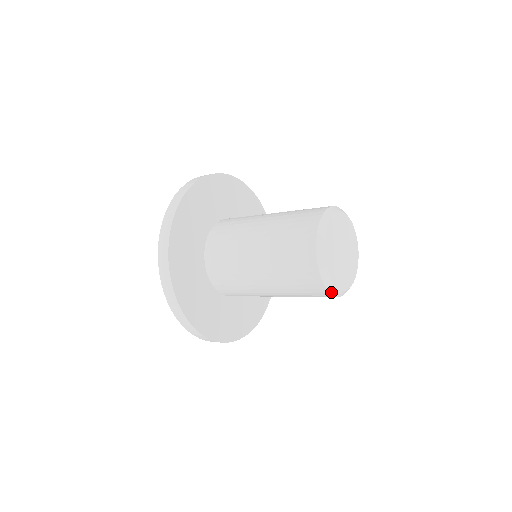
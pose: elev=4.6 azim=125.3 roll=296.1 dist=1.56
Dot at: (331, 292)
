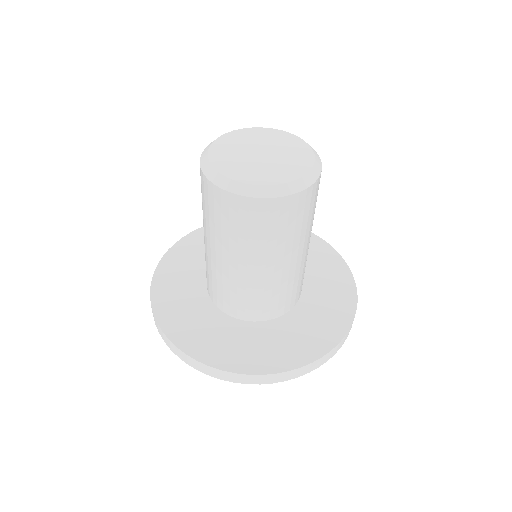
Dot at: (210, 178)
